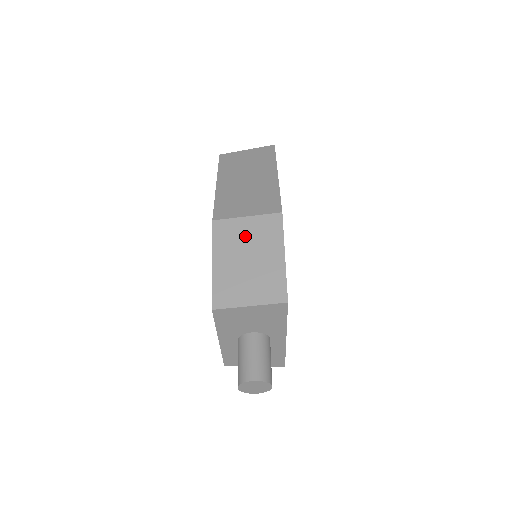
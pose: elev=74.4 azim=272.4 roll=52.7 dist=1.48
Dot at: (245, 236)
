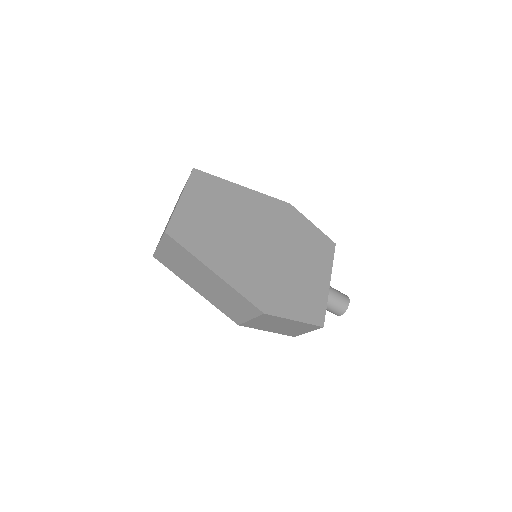
Dot at: (264, 323)
